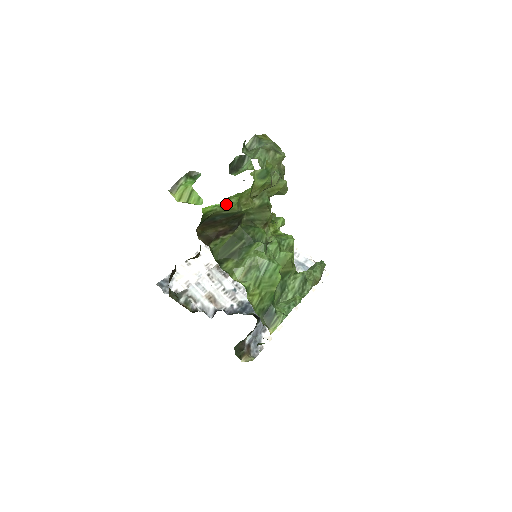
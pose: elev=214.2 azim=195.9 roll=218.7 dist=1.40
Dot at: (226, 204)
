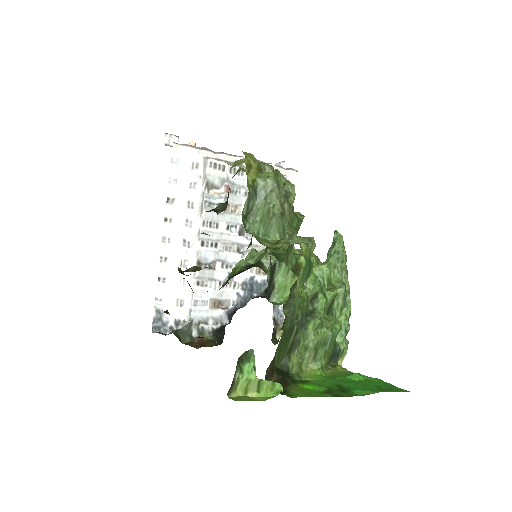
Dot at: (301, 361)
